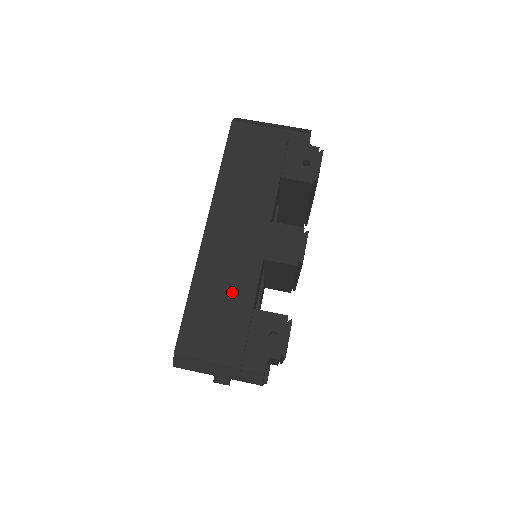
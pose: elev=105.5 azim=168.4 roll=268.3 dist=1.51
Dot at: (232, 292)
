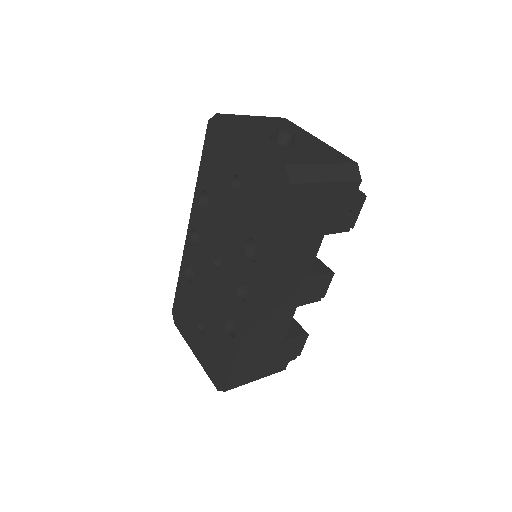
Dot at: (270, 338)
